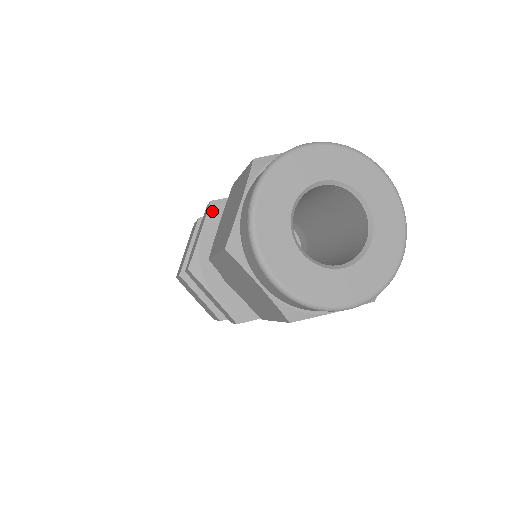
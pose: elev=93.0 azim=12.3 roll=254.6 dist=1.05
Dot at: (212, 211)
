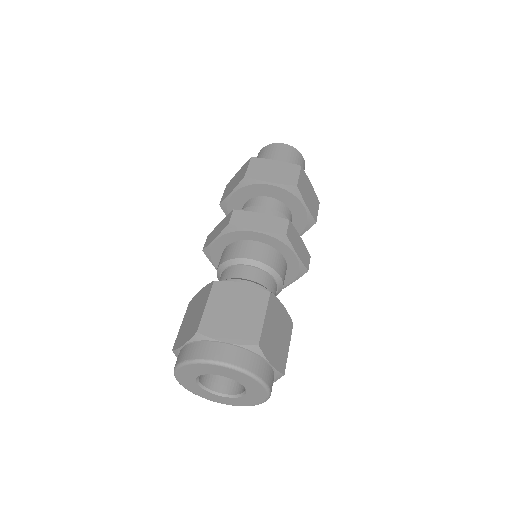
Dot at: (208, 256)
